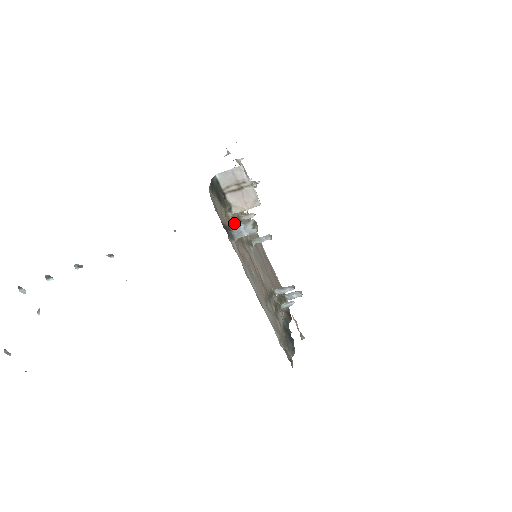
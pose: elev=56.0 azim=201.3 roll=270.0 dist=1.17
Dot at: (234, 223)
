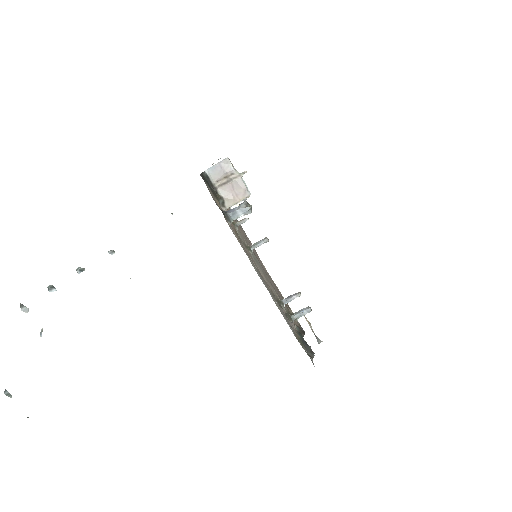
Dot at: occluded
